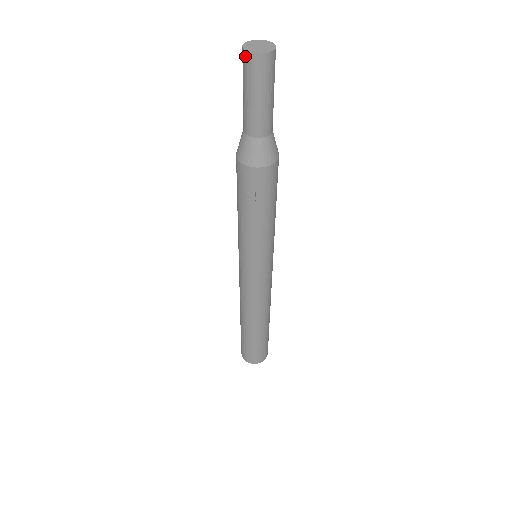
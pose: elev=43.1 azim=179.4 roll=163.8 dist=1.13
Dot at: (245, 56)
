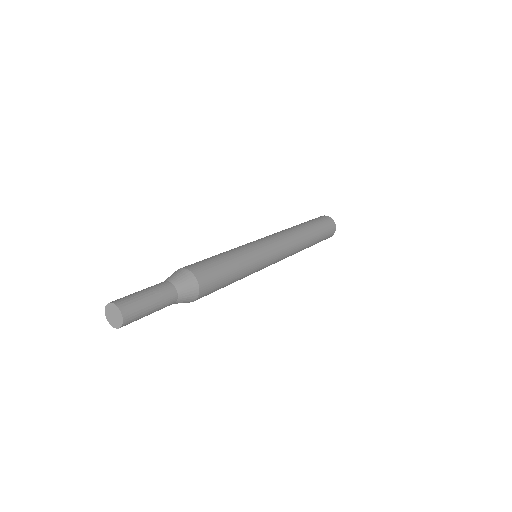
Dot at: (109, 310)
